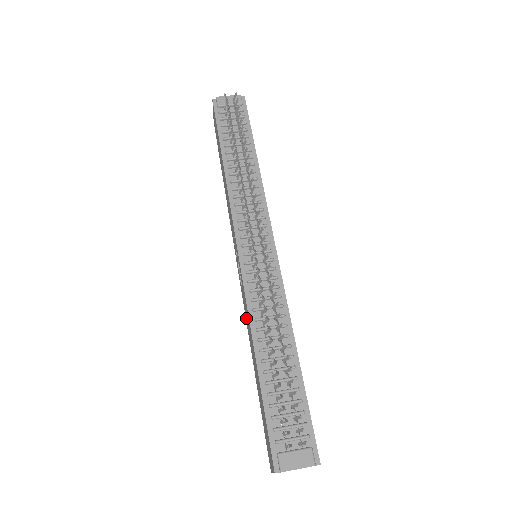
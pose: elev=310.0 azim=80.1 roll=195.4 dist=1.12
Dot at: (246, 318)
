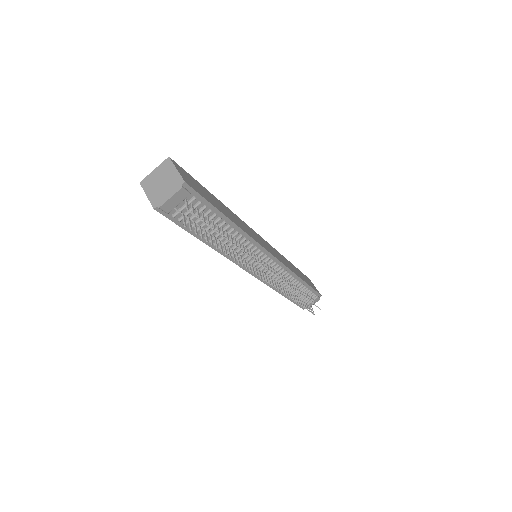
Dot at: occluded
